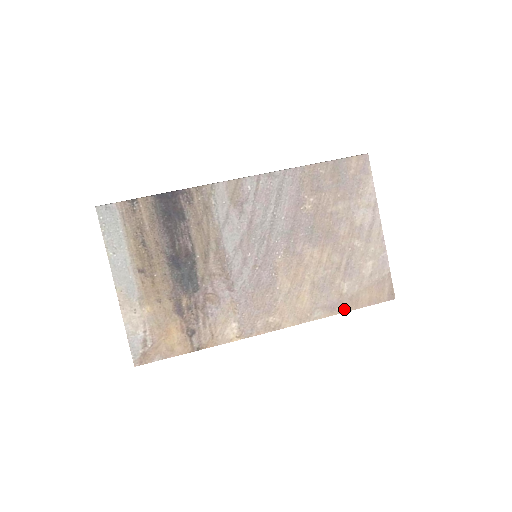
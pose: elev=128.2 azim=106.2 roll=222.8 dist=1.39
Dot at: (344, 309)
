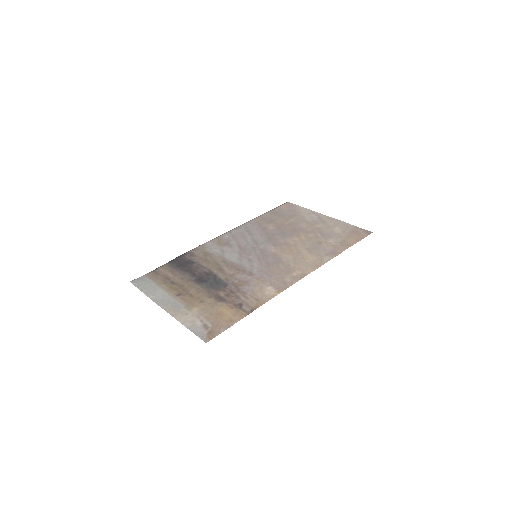
Dot at: (343, 250)
